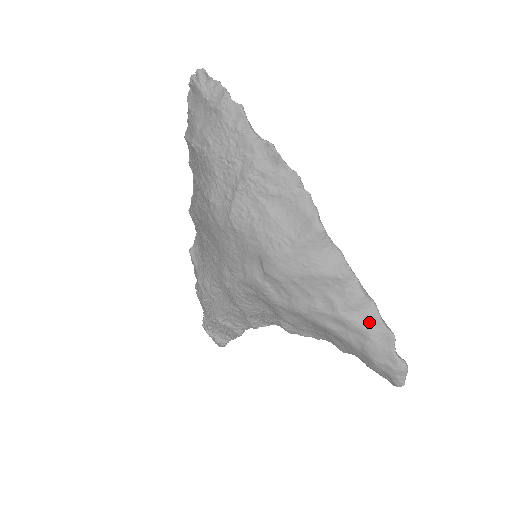
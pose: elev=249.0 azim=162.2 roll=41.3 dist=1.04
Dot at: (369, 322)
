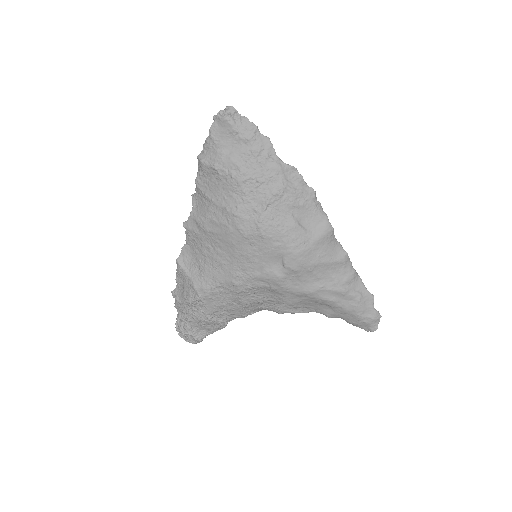
Dot at: (358, 290)
